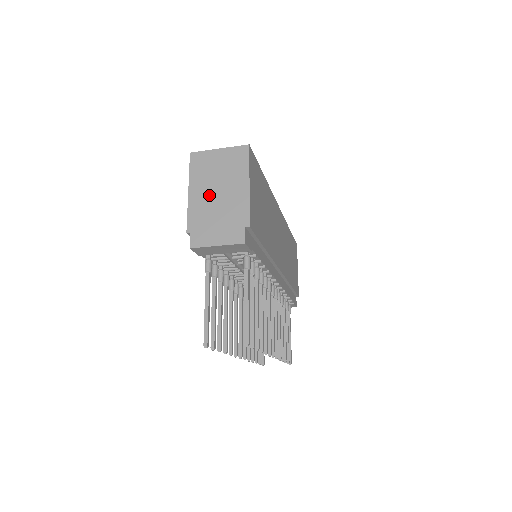
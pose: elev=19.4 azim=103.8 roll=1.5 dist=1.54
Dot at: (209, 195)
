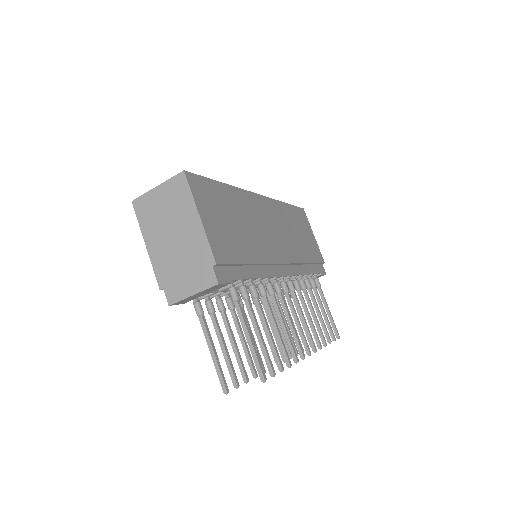
Dot at: (166, 242)
